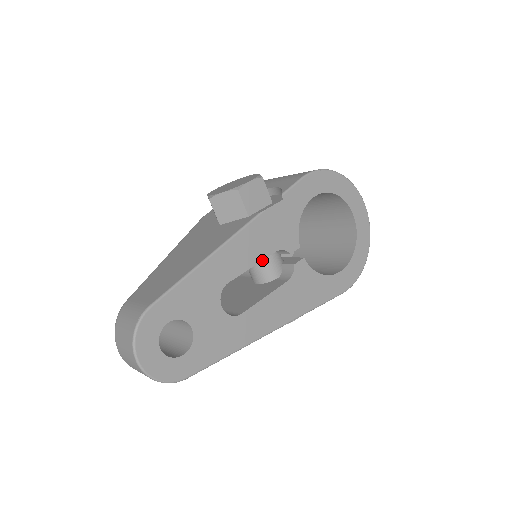
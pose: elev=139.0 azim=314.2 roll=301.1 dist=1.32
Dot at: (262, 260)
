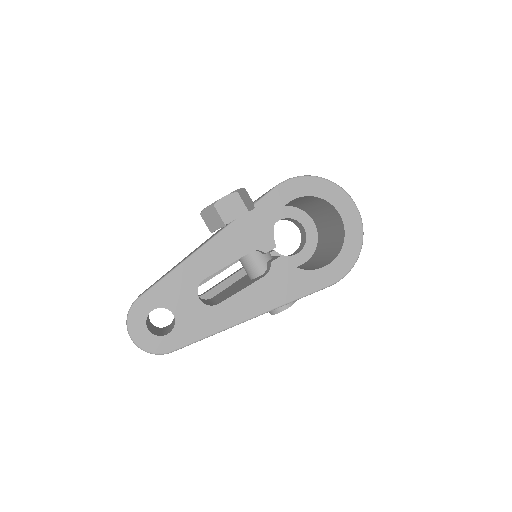
Dot at: occluded
